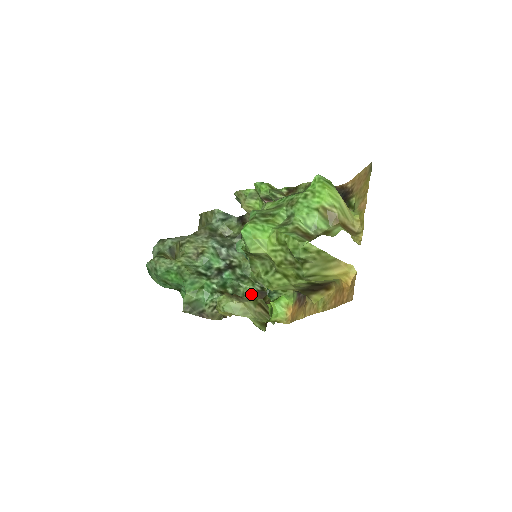
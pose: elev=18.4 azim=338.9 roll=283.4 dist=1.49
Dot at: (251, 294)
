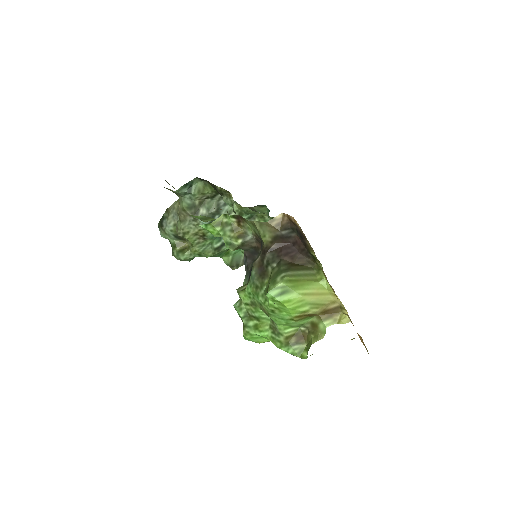
Dot at: occluded
